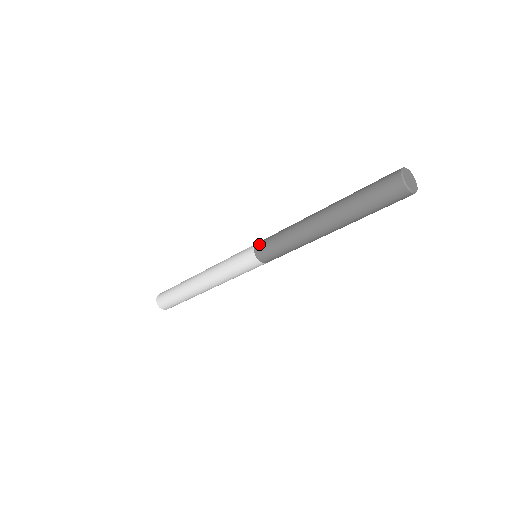
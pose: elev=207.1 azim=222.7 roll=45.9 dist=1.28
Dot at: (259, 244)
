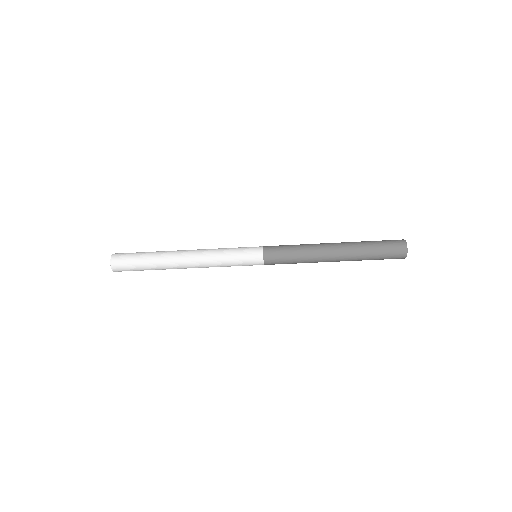
Dot at: (269, 248)
